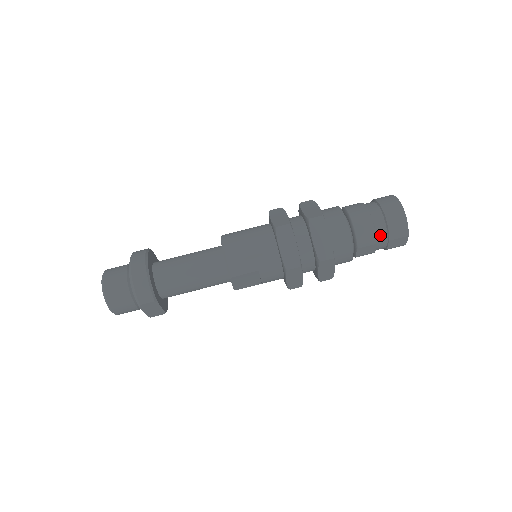
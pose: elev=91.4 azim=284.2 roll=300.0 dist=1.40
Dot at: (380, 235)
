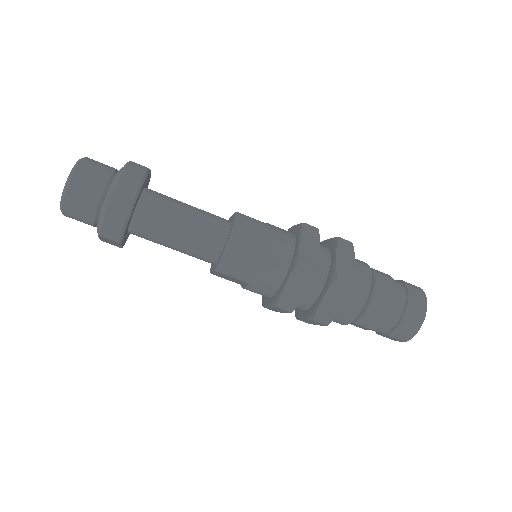
Dot at: (384, 327)
